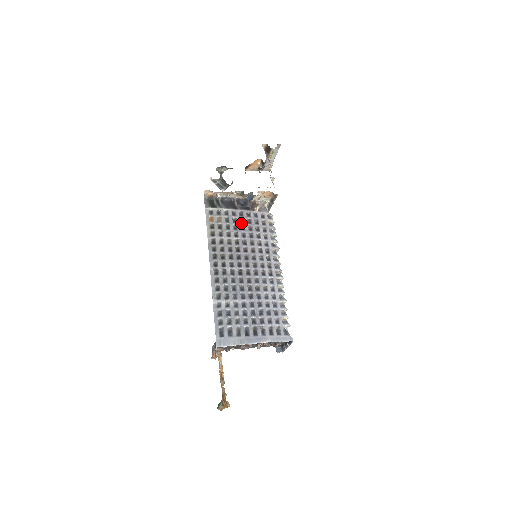
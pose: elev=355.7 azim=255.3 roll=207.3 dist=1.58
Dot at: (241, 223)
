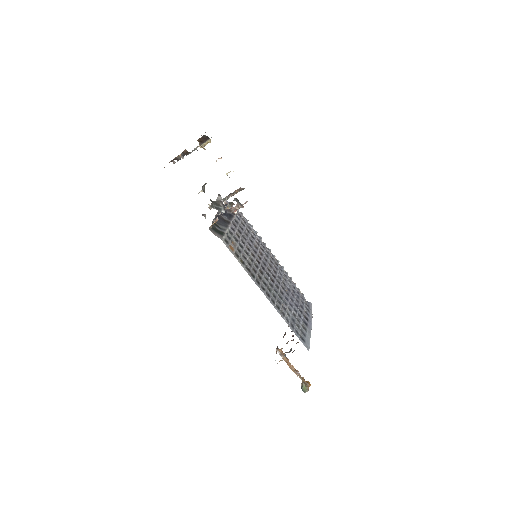
Dot at: (241, 234)
